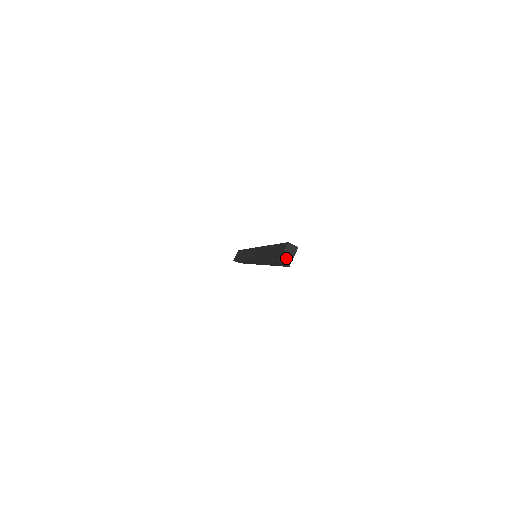
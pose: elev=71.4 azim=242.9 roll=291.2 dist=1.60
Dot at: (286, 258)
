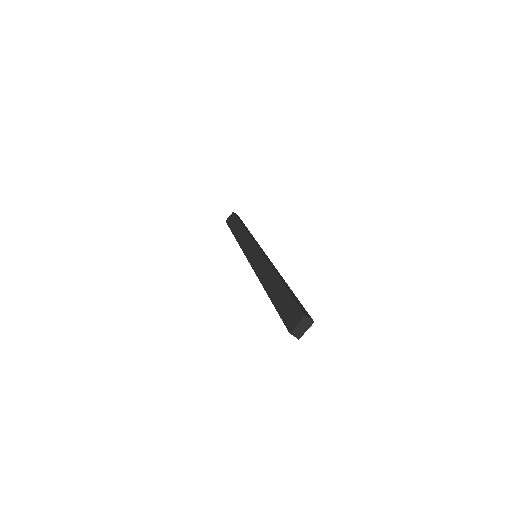
Dot at: (298, 331)
